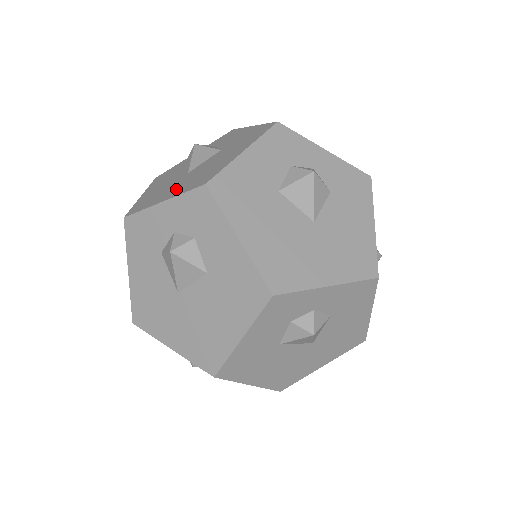
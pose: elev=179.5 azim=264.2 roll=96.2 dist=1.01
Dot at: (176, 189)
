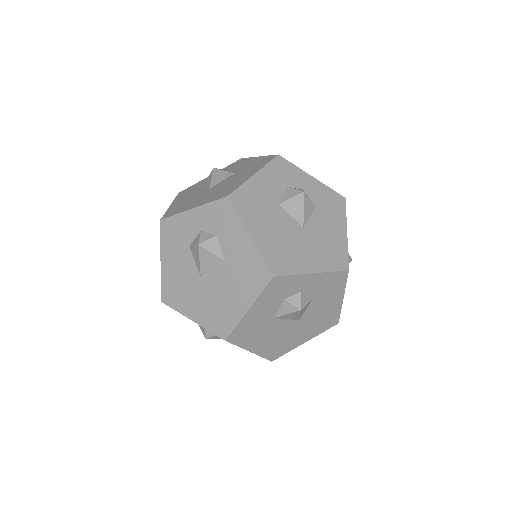
Dot at: (202, 200)
